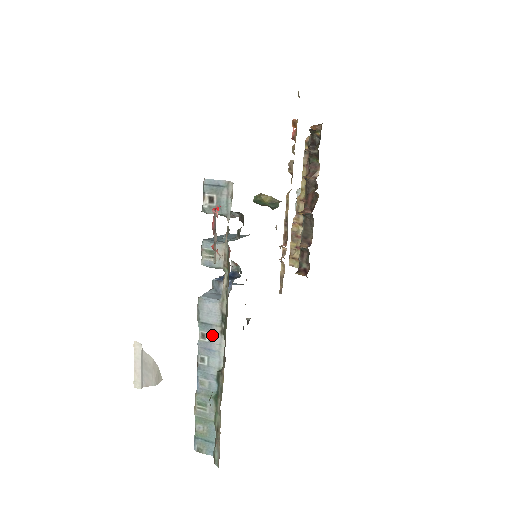
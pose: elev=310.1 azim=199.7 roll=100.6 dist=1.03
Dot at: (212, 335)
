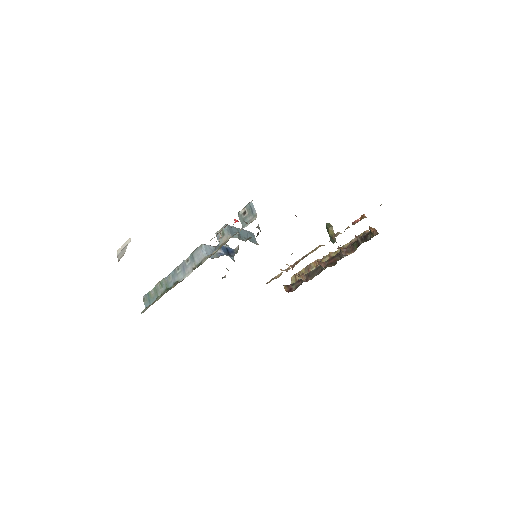
Dot at: (190, 265)
